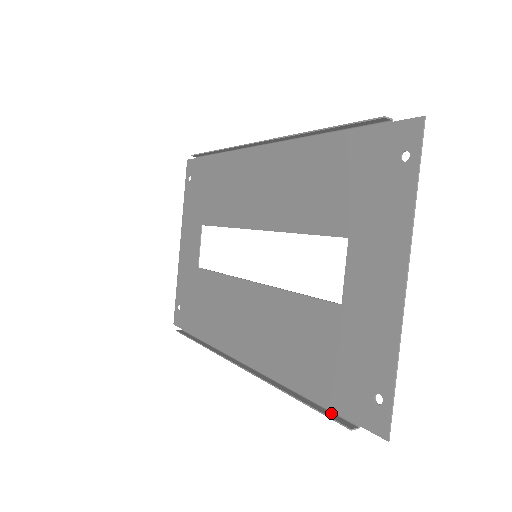
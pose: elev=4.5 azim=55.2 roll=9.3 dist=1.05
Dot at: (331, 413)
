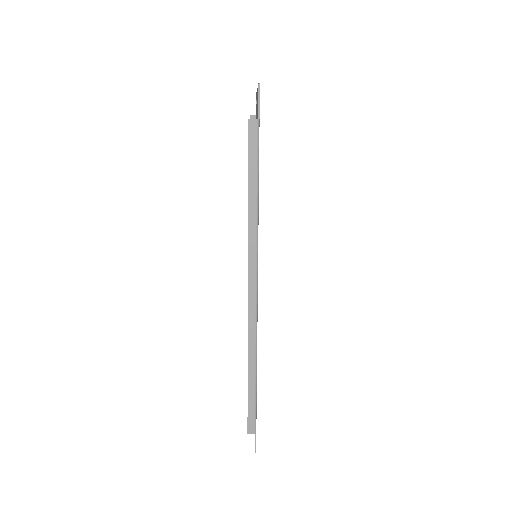
Dot at: (255, 153)
